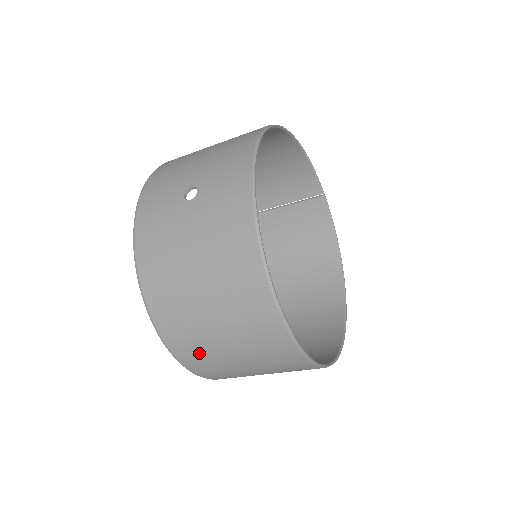
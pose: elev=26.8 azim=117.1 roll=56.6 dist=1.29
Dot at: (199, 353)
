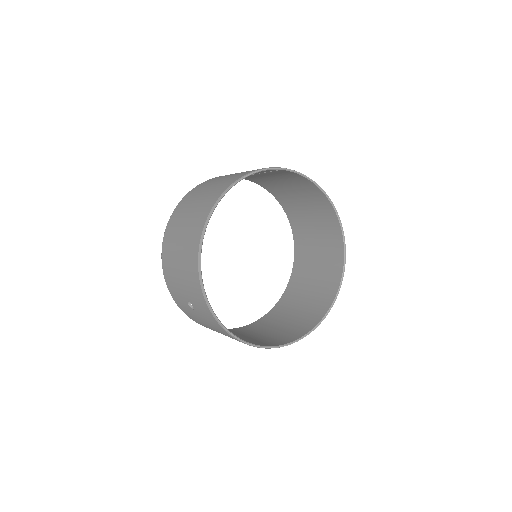
Dot at: occluded
